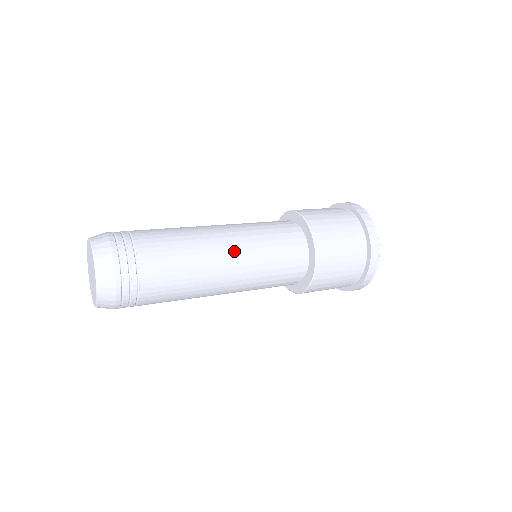
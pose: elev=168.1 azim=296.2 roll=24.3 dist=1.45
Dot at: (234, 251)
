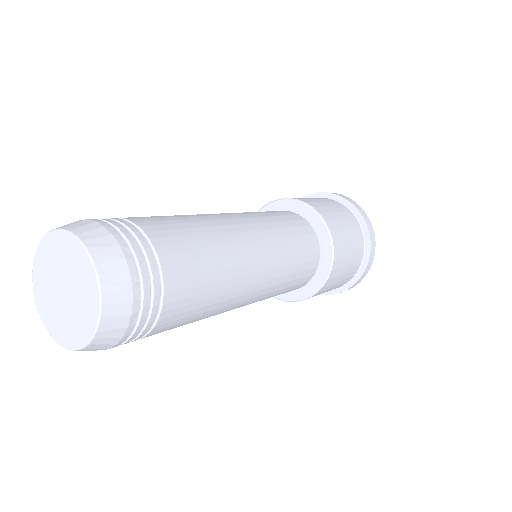
Dot at: (263, 271)
